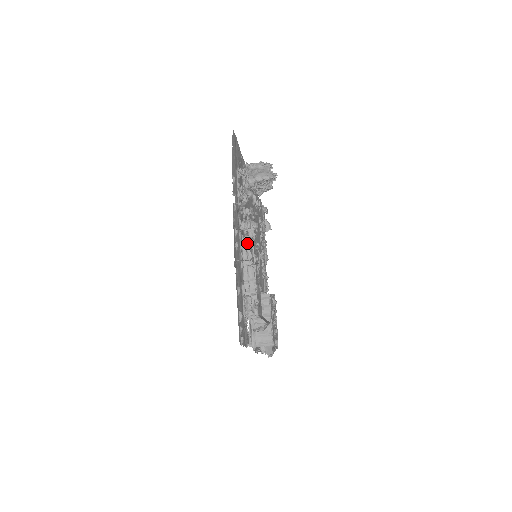
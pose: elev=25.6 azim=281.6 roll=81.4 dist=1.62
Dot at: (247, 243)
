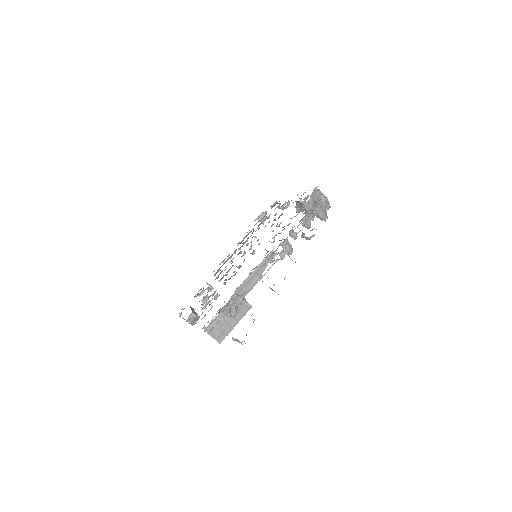
Dot at: (272, 256)
